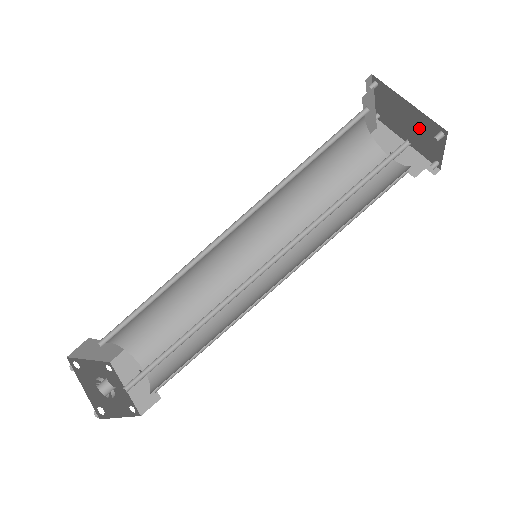
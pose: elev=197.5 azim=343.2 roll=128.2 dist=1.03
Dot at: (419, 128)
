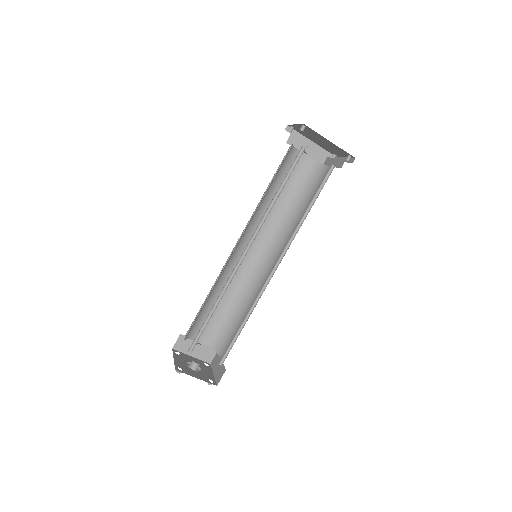
Dot at: (331, 146)
